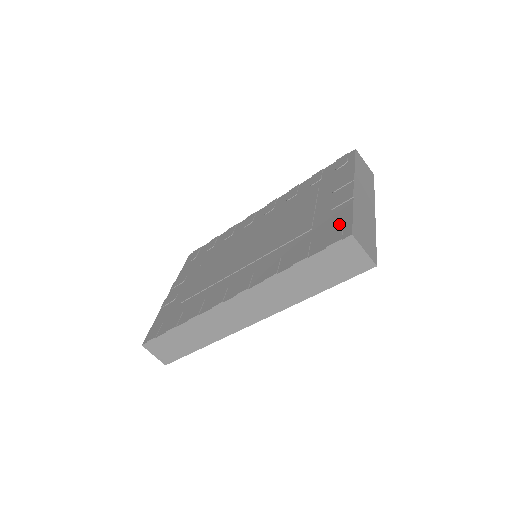
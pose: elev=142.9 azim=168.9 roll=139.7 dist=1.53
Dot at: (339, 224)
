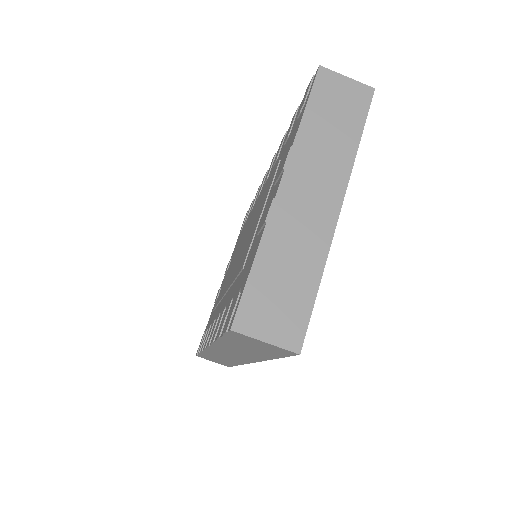
Dot at: (242, 285)
